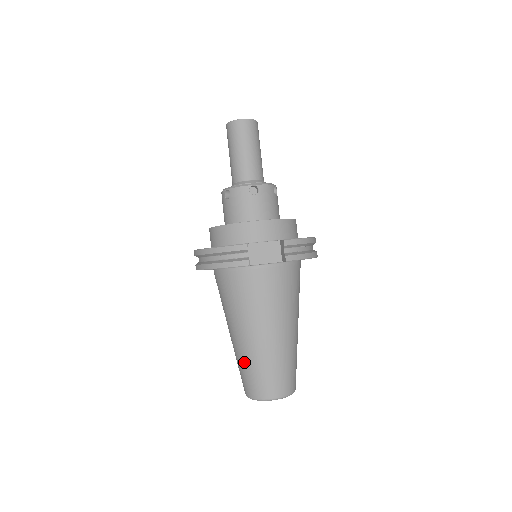
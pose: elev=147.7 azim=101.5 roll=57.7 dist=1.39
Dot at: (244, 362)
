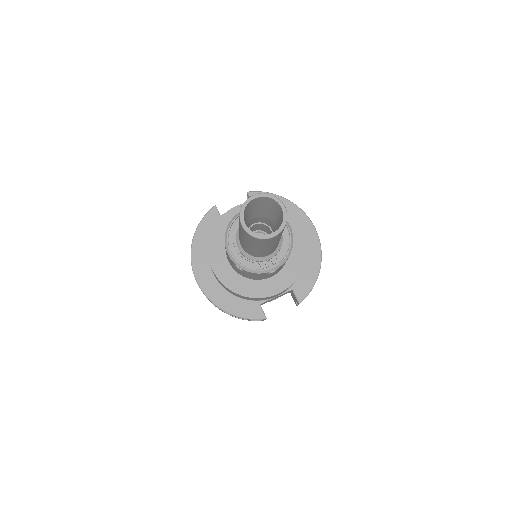
Dot at: occluded
